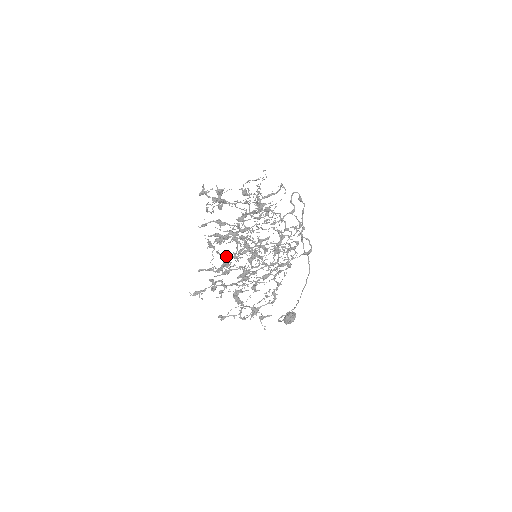
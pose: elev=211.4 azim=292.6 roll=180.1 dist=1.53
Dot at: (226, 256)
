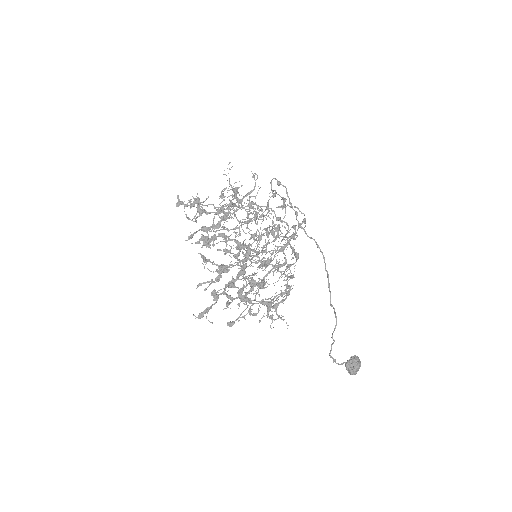
Dot at: (223, 264)
